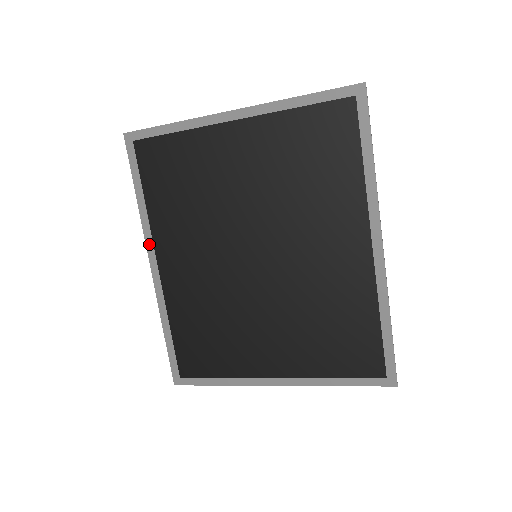
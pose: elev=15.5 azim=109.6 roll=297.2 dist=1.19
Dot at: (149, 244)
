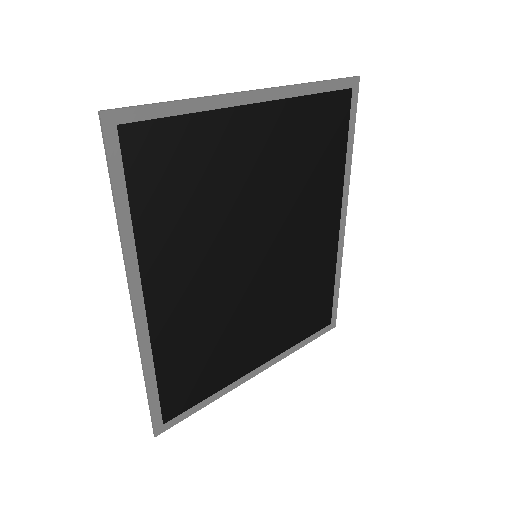
Dot at: (134, 278)
